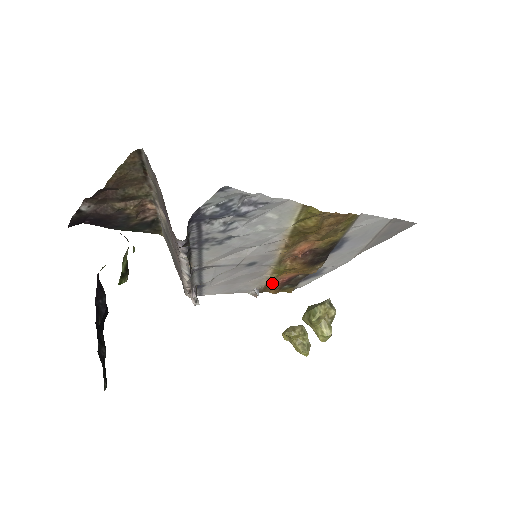
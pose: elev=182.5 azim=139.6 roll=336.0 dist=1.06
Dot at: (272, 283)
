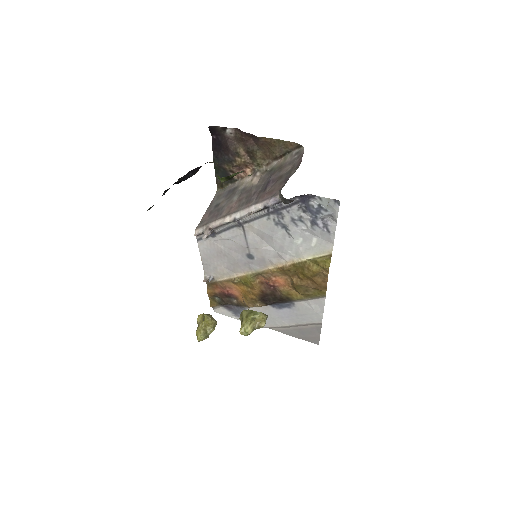
Dot at: (222, 285)
